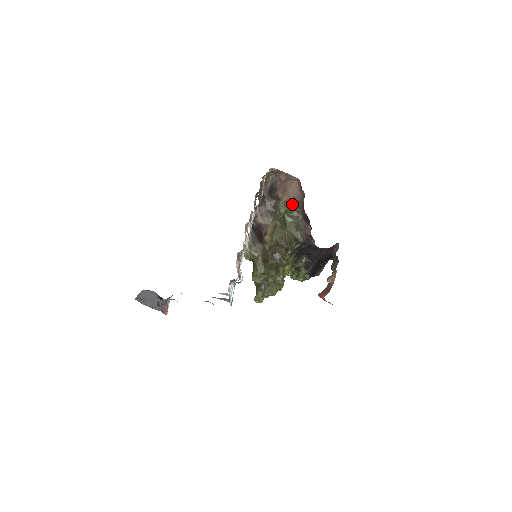
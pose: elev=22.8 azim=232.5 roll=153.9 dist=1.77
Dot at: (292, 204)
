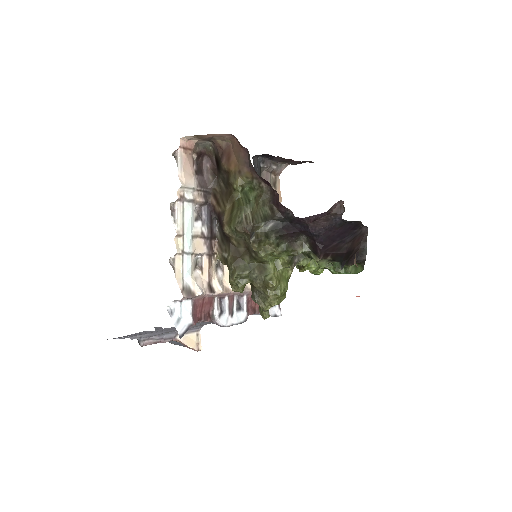
Dot at: (243, 171)
